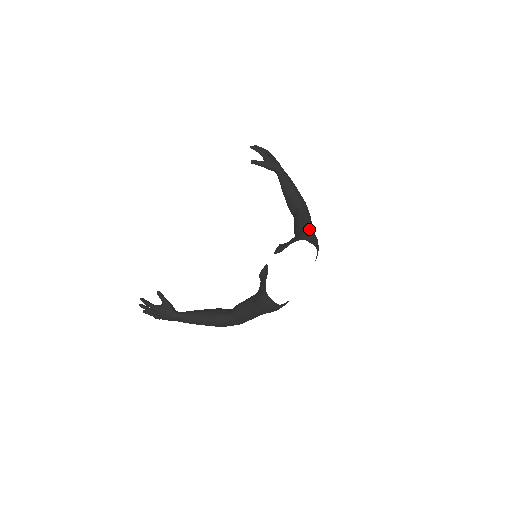
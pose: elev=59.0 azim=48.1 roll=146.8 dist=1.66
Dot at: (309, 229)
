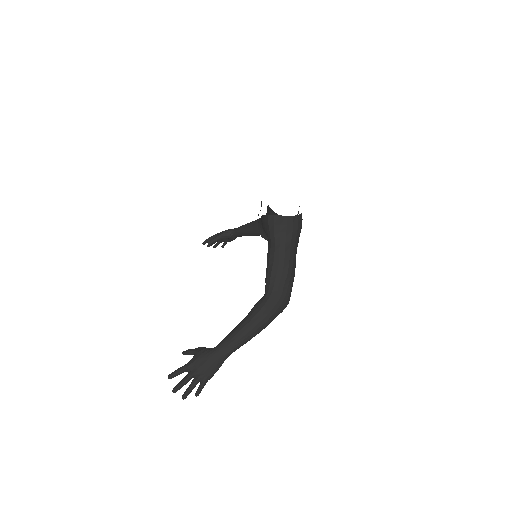
Dot at: occluded
